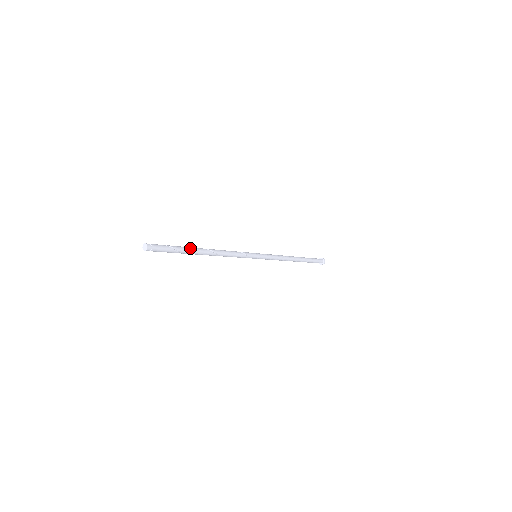
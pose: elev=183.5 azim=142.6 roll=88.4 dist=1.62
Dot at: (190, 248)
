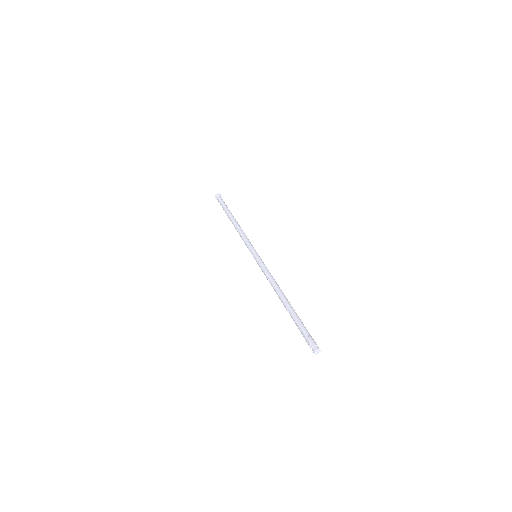
Dot at: (296, 313)
